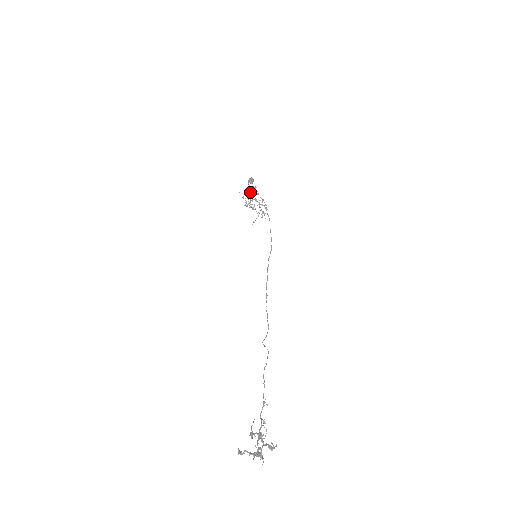
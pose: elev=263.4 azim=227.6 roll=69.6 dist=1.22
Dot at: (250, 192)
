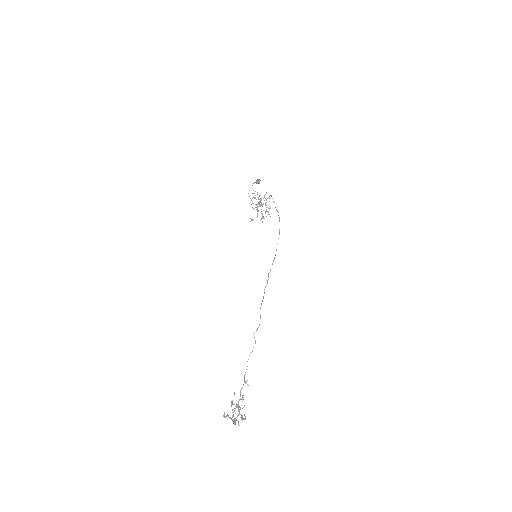
Dot at: occluded
